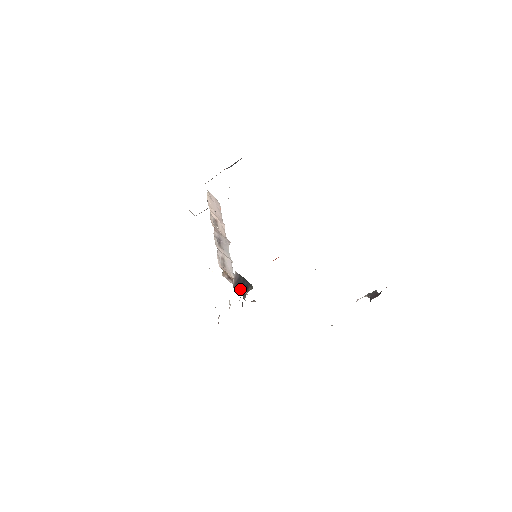
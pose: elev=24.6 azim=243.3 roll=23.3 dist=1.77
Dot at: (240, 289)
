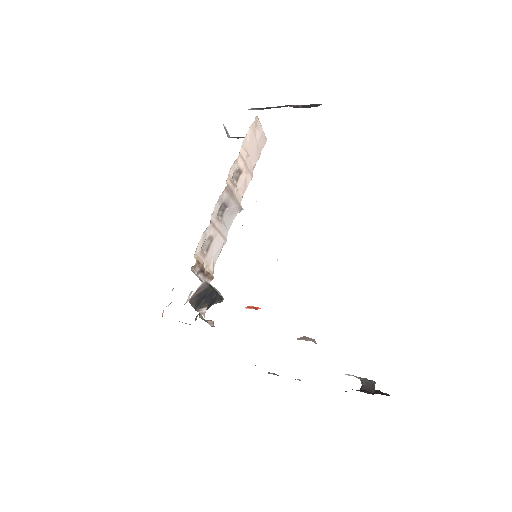
Dot at: (200, 303)
